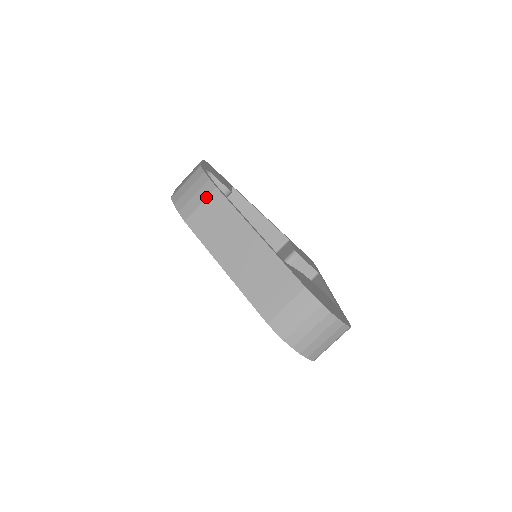
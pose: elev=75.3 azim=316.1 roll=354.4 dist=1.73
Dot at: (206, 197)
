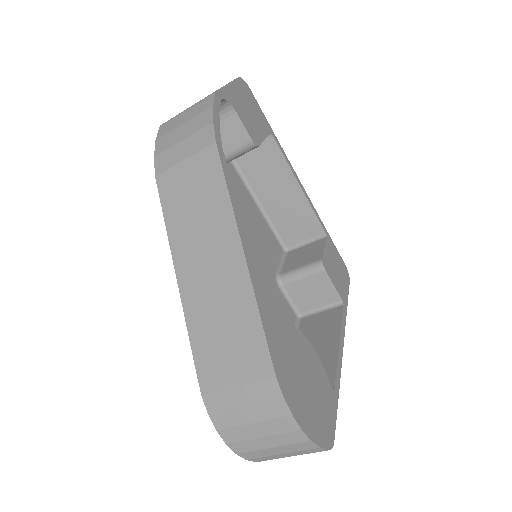
Dot at: (196, 151)
